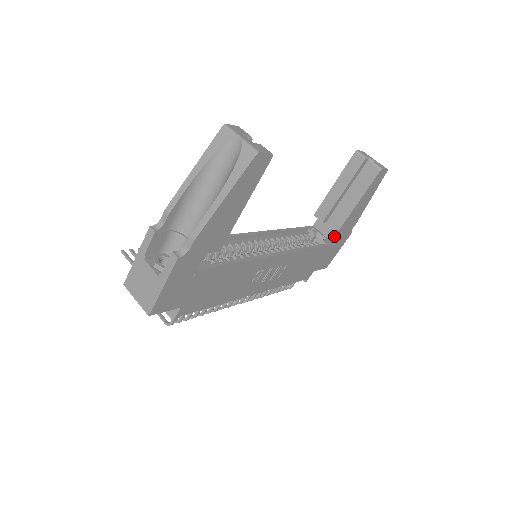
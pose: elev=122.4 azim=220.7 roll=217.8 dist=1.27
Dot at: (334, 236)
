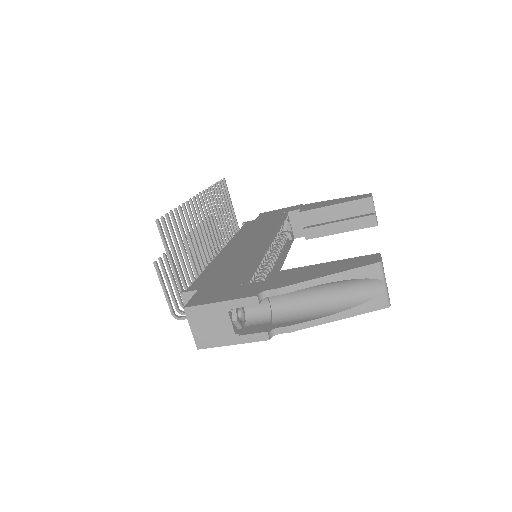
Dot at: (299, 233)
